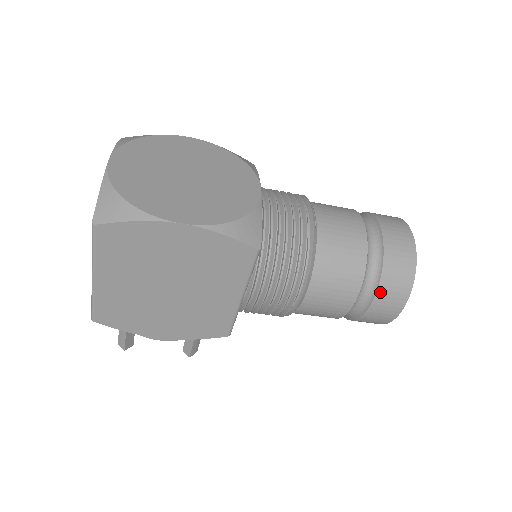
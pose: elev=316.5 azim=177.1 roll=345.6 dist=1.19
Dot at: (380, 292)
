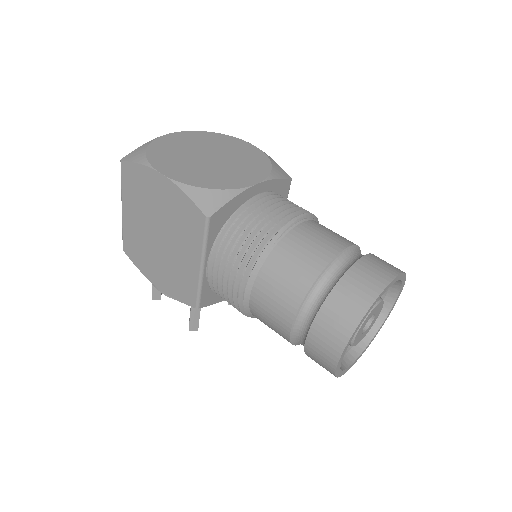
Dot at: (318, 320)
